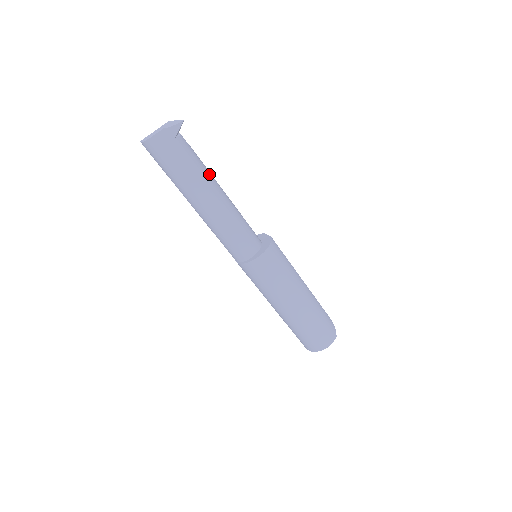
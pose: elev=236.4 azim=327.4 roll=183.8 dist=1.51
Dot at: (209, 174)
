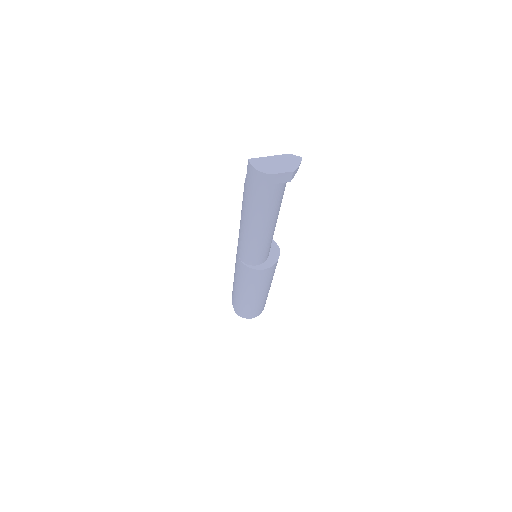
Dot at: occluded
